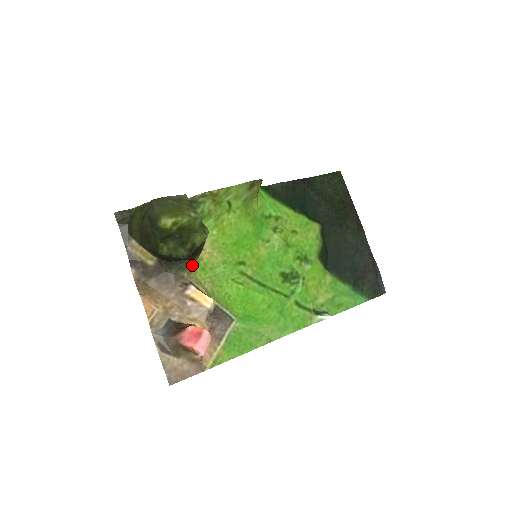
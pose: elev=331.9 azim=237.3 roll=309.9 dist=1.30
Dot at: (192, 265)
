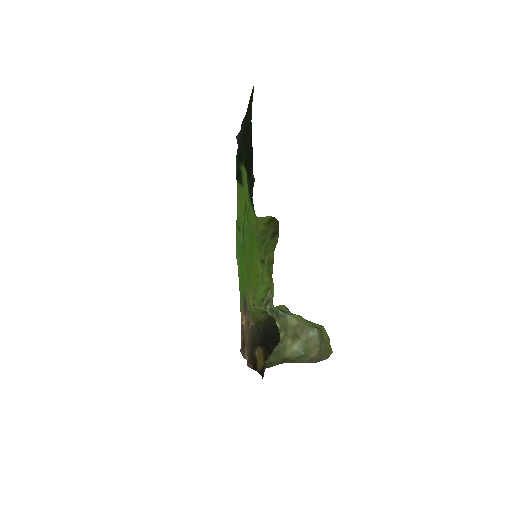
Dot at: (255, 317)
